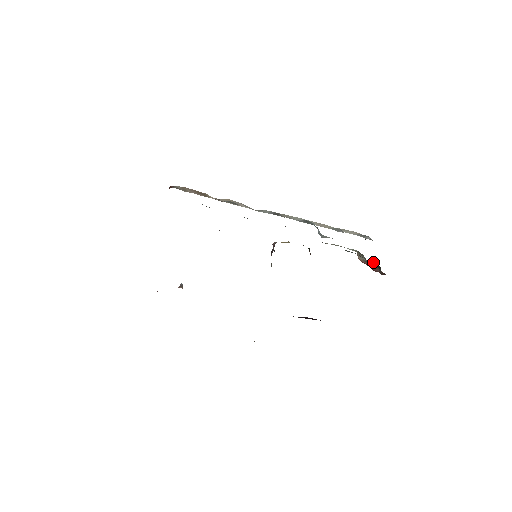
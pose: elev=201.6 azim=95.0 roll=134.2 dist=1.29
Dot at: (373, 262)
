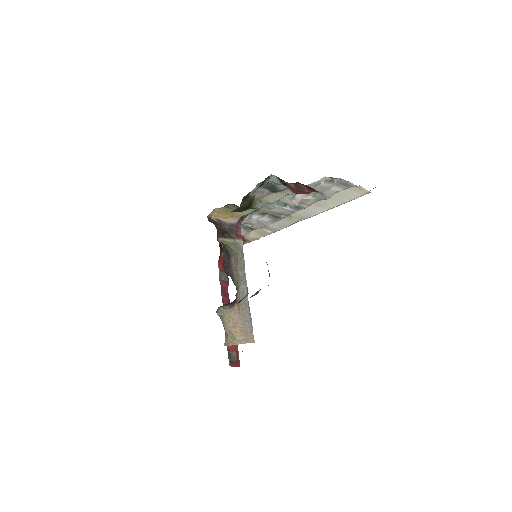
Dot at: (277, 179)
